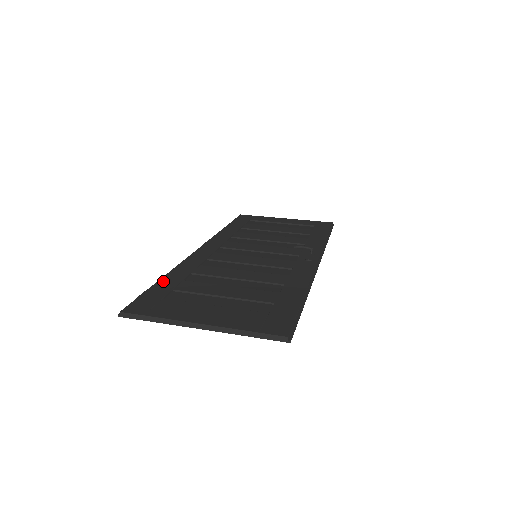
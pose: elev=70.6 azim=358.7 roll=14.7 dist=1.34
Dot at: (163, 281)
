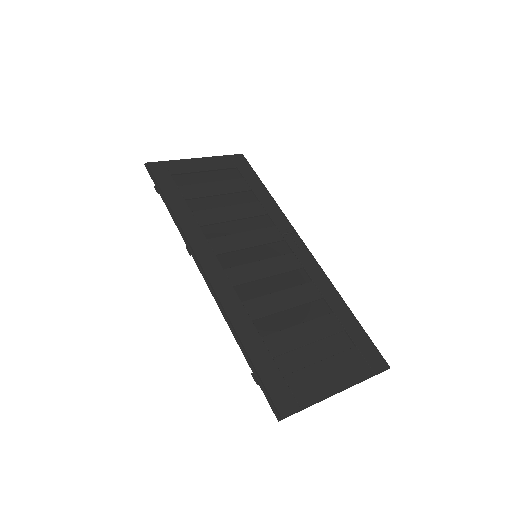
Dot at: (251, 350)
